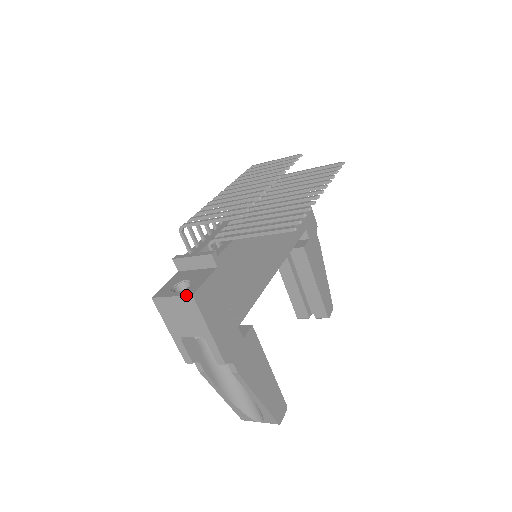
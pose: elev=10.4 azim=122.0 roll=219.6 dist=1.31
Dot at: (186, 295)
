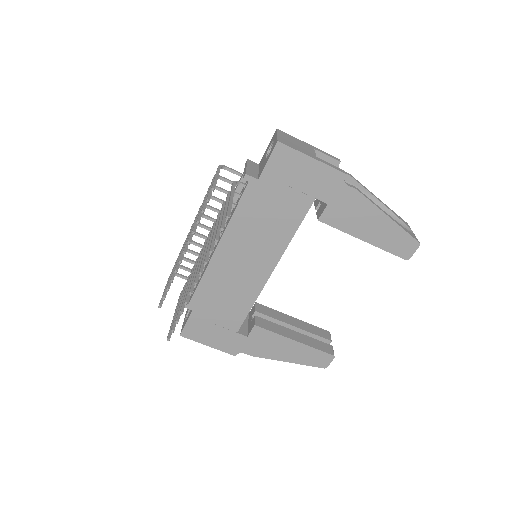
Dot at: occluded
